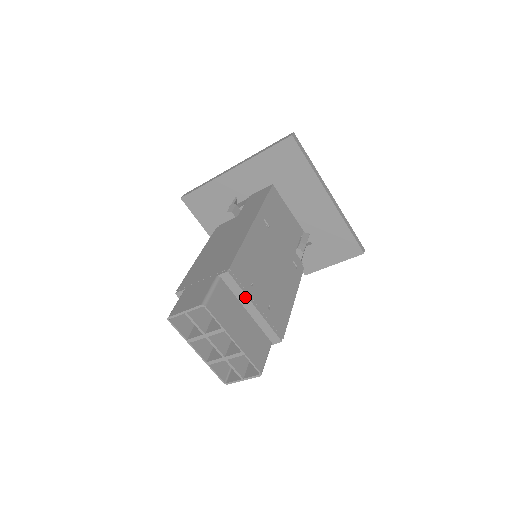
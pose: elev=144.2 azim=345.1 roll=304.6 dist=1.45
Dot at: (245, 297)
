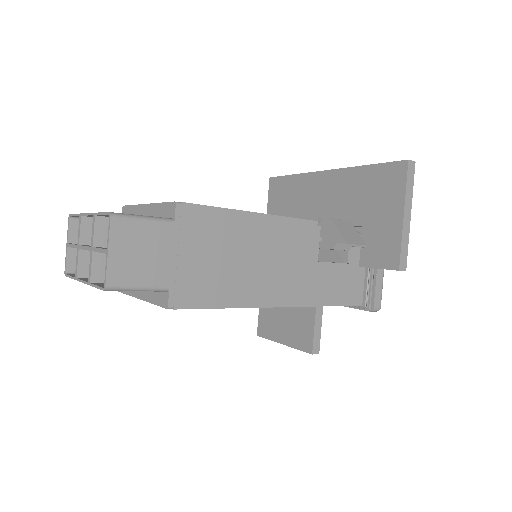
Dot at: (138, 208)
